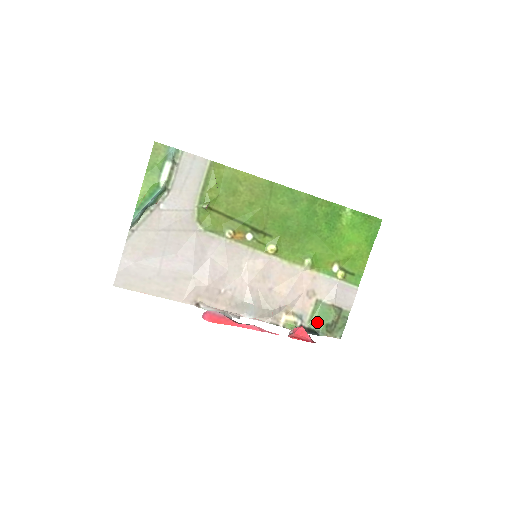
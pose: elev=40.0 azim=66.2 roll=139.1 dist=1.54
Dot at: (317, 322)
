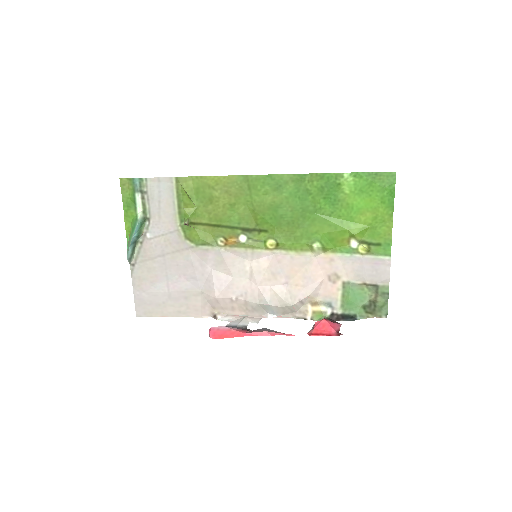
Dot at: (351, 306)
